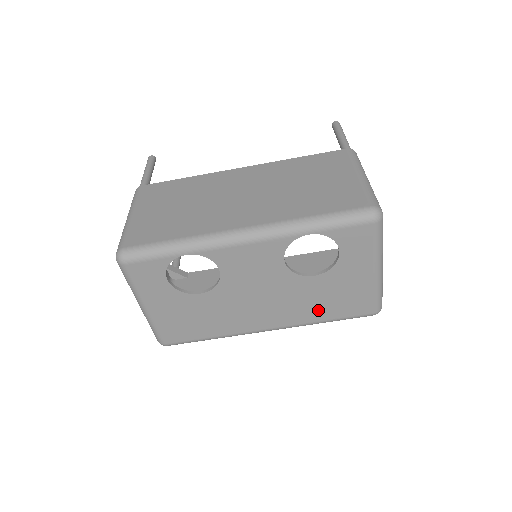
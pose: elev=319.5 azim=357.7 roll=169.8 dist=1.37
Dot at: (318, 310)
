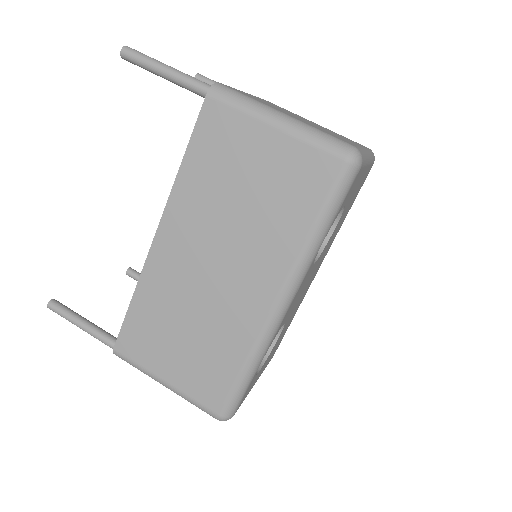
Dot at: (342, 222)
